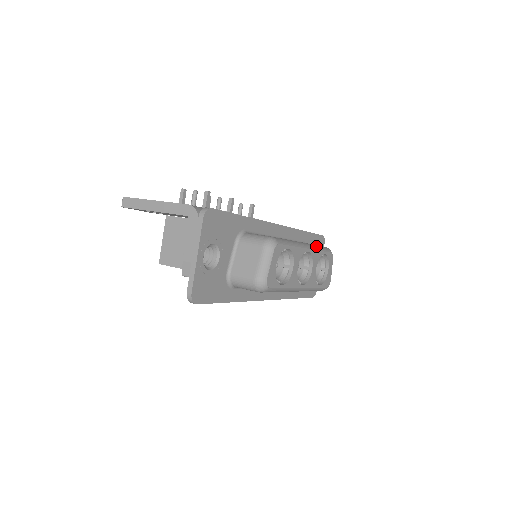
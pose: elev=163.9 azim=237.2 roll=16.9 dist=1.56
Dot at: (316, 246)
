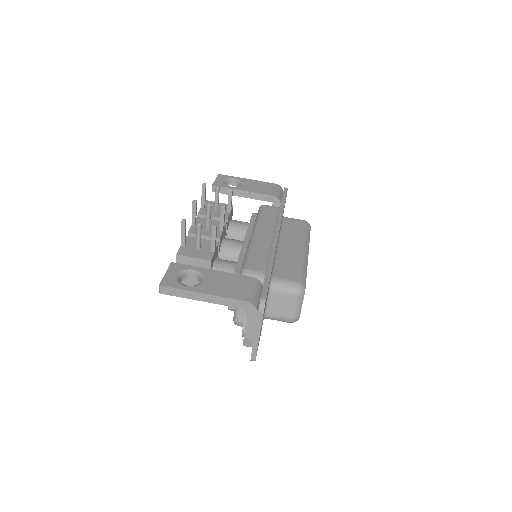
Dot at: (306, 237)
